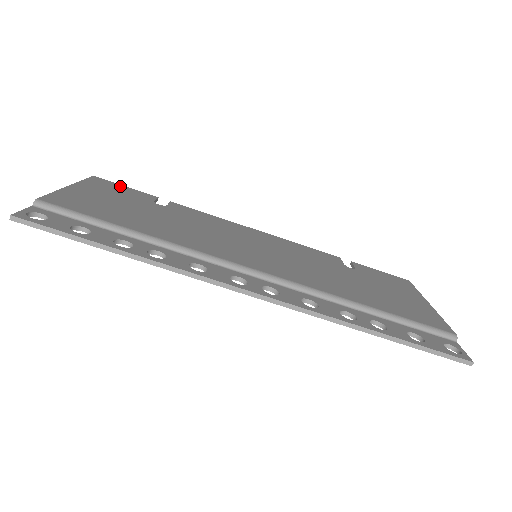
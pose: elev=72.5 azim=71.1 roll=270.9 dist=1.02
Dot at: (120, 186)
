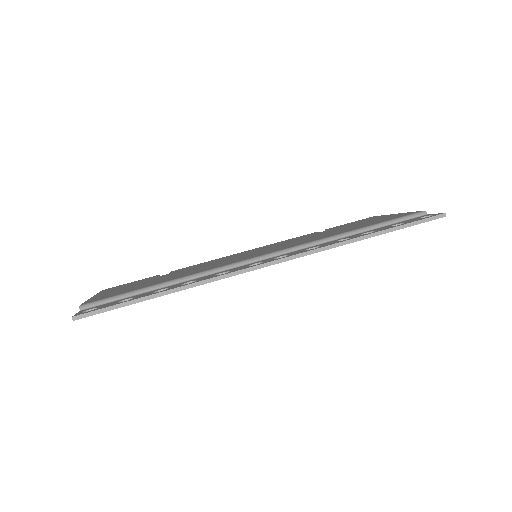
Dot at: occluded
